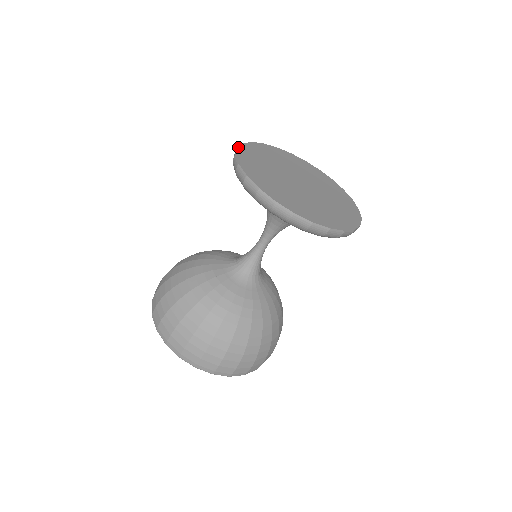
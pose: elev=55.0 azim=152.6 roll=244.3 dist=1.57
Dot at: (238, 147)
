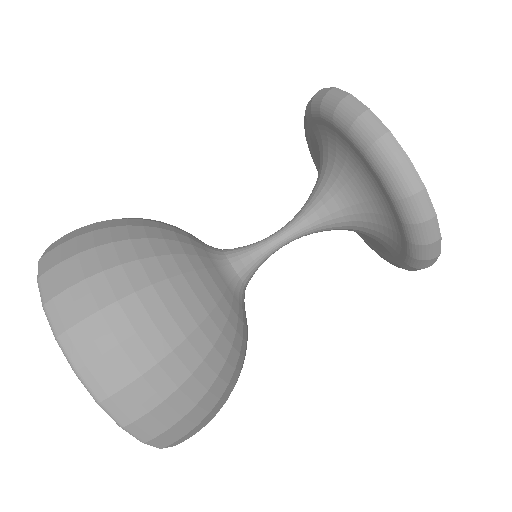
Dot at: occluded
